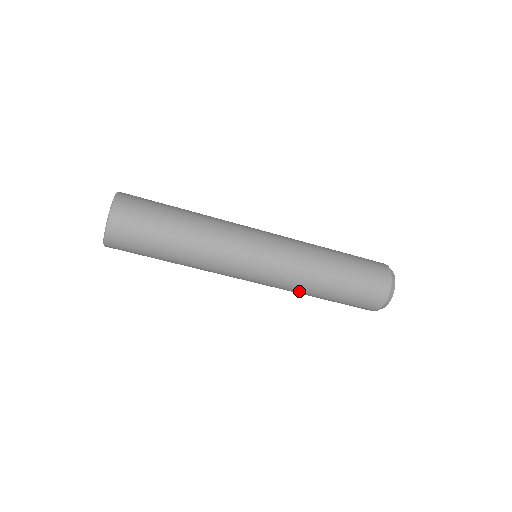
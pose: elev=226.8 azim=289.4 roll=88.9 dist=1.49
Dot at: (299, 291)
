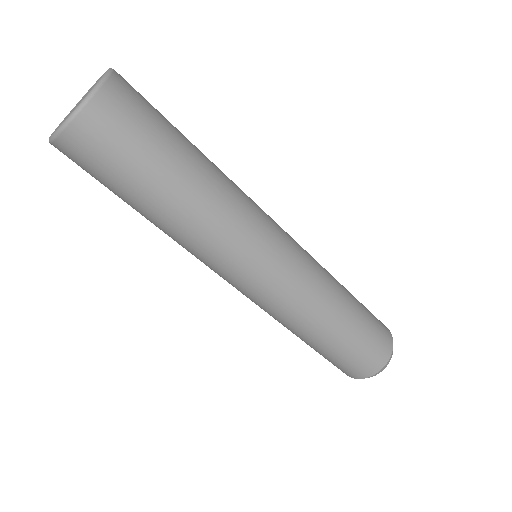
Dot at: (291, 324)
